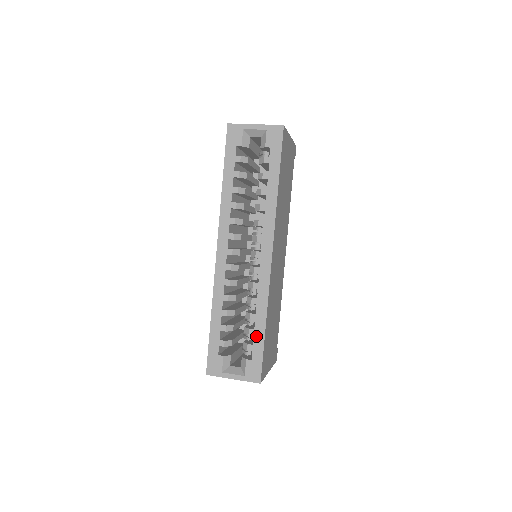
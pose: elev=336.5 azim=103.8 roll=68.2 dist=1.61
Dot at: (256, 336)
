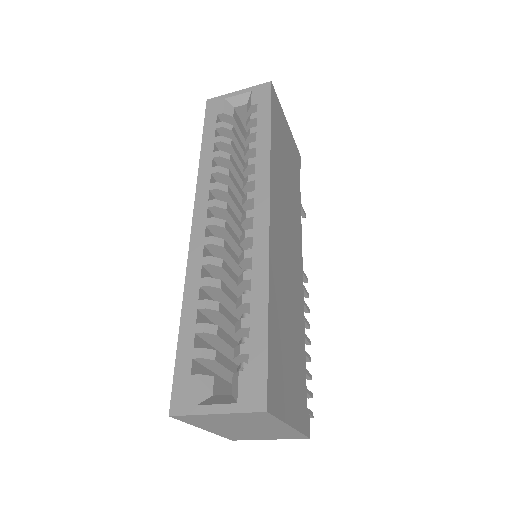
Dot at: (253, 327)
